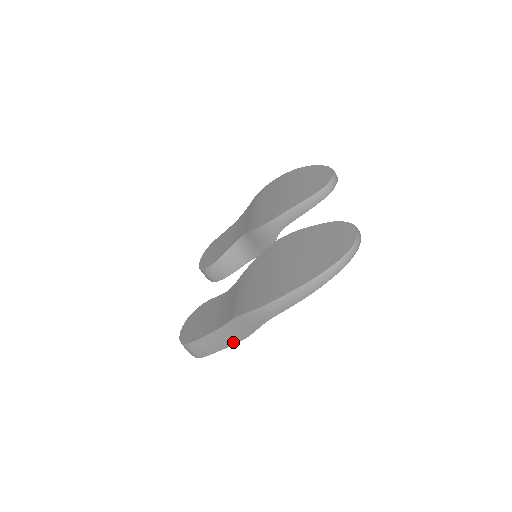
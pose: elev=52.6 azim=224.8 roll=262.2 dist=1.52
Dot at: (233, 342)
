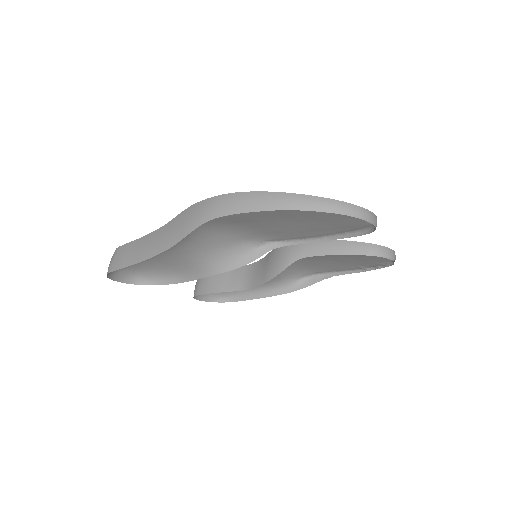
Dot at: (154, 252)
